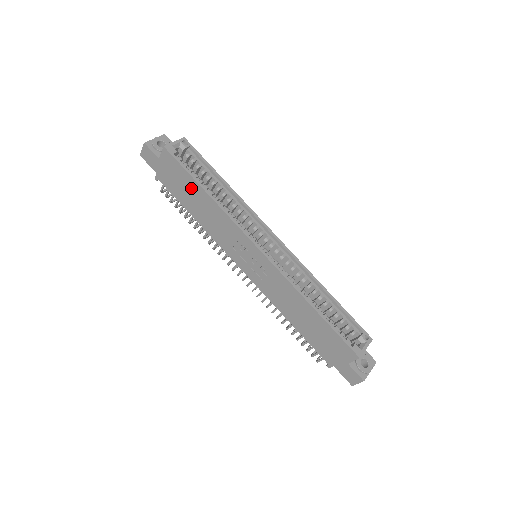
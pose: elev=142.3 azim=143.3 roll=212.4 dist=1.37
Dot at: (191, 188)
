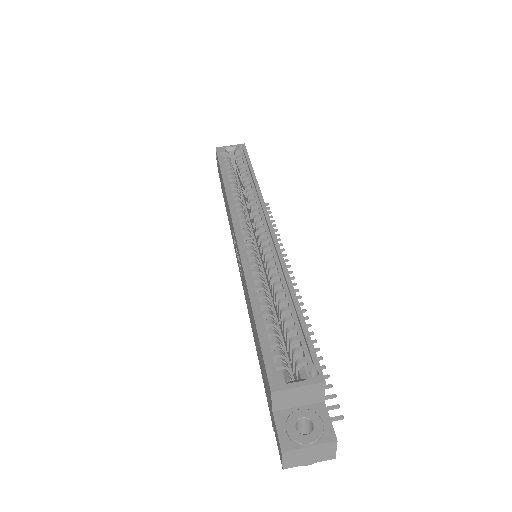
Dot at: (222, 183)
